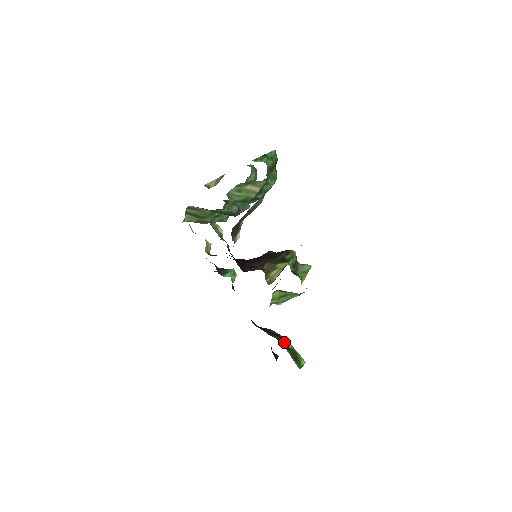
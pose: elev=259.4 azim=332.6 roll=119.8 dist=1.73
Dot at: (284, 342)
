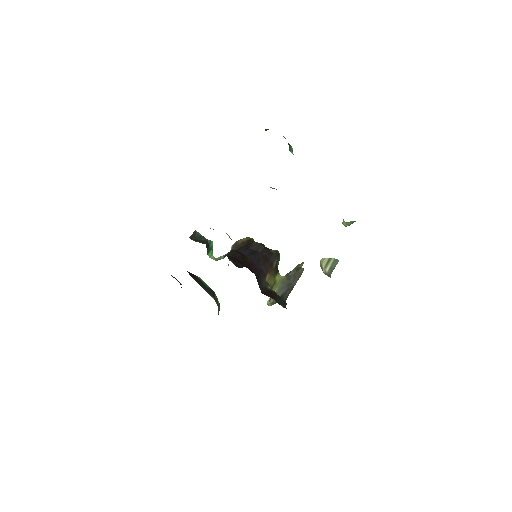
Dot at: (216, 299)
